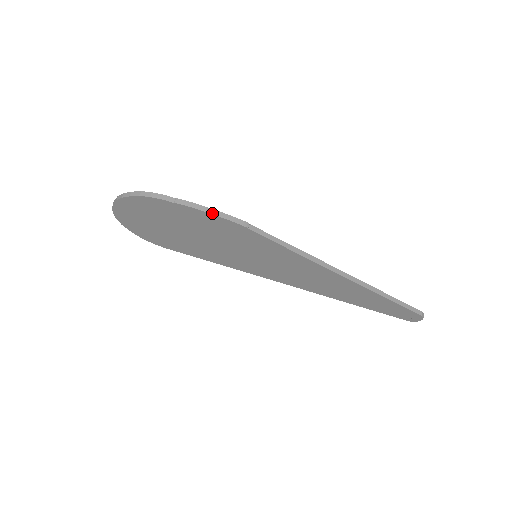
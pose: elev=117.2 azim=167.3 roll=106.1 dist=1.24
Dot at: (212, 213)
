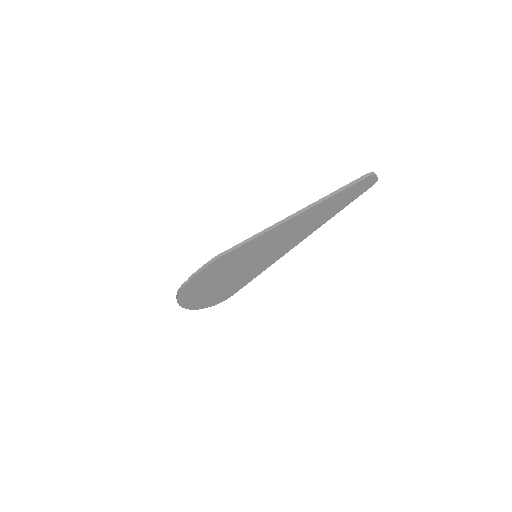
Dot at: (203, 268)
